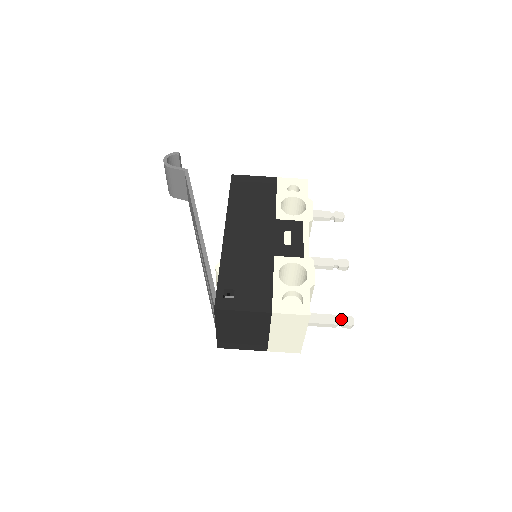
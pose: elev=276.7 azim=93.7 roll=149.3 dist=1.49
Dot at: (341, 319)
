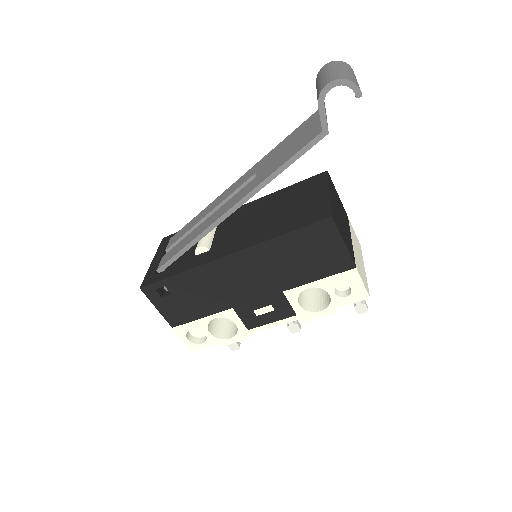
Dot at: occluded
